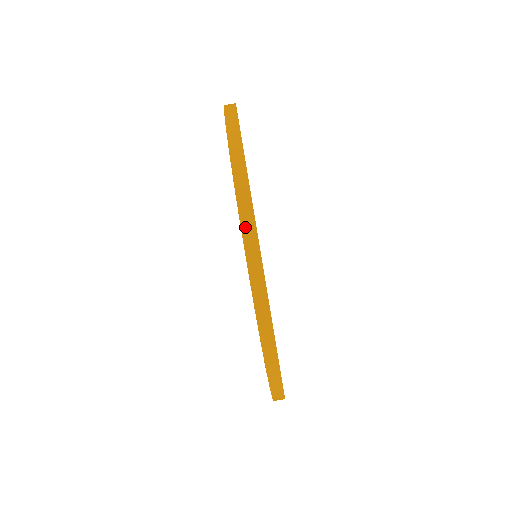
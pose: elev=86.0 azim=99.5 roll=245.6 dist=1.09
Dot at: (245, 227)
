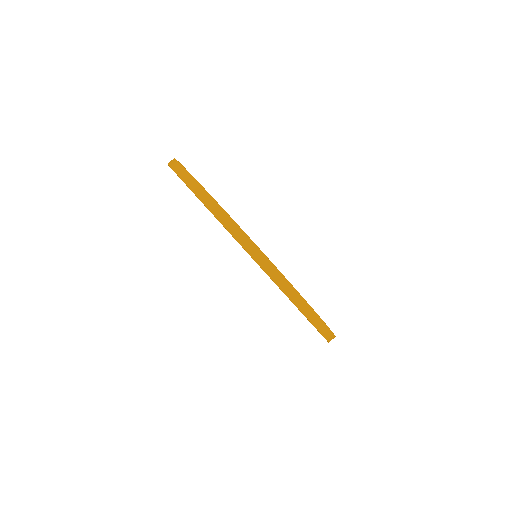
Dot at: (189, 183)
